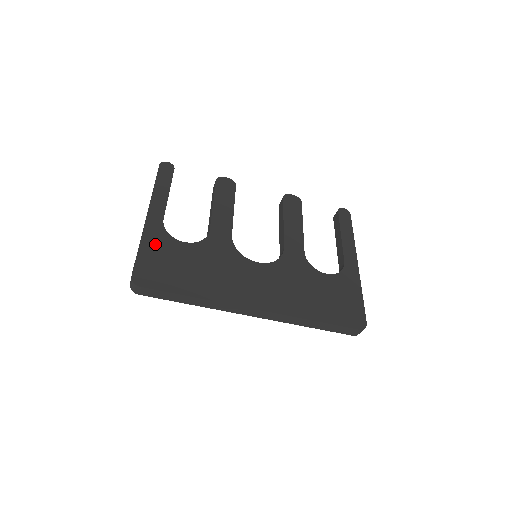
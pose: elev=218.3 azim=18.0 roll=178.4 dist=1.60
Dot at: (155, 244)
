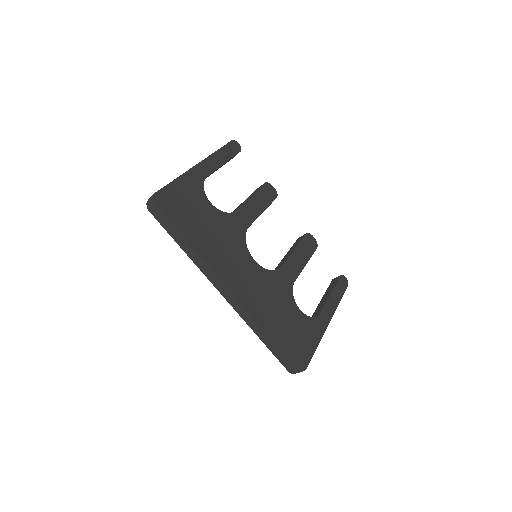
Dot at: (189, 187)
